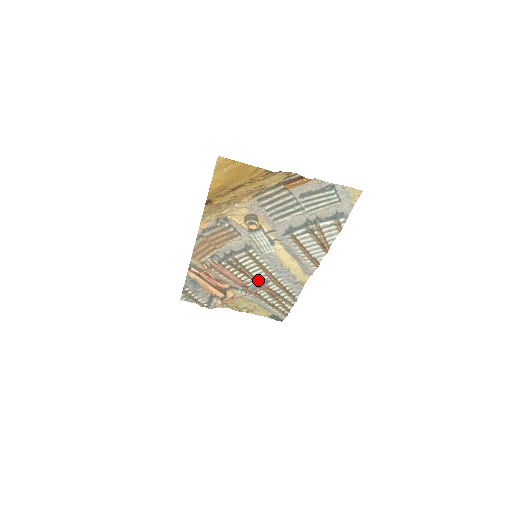
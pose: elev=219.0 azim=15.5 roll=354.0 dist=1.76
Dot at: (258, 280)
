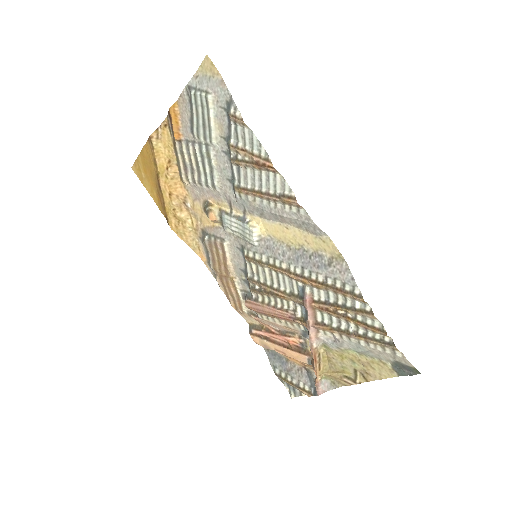
Dot at: (294, 295)
